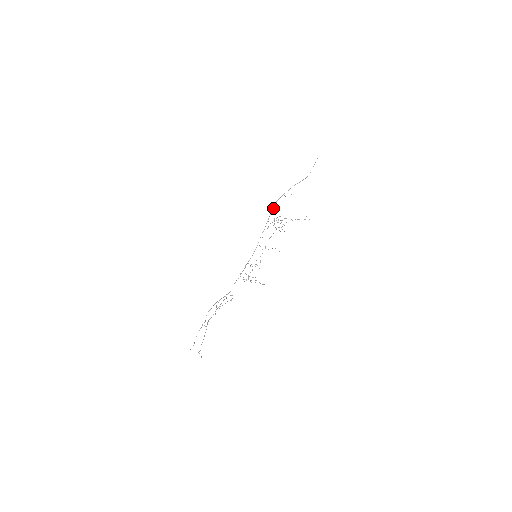
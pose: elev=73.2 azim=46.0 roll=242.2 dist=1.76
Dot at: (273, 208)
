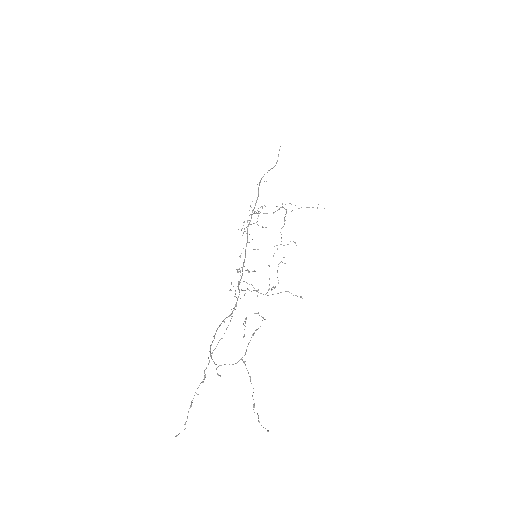
Dot at: (258, 192)
